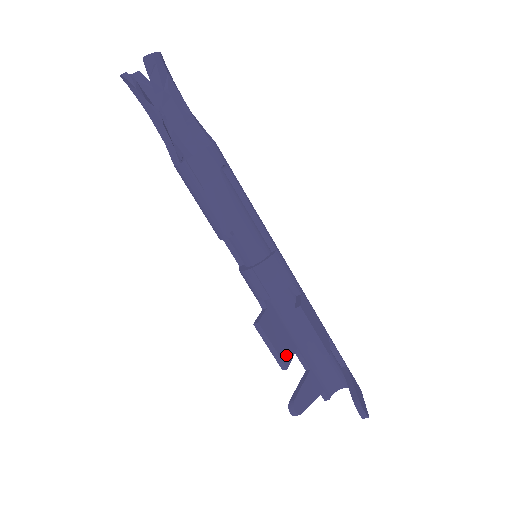
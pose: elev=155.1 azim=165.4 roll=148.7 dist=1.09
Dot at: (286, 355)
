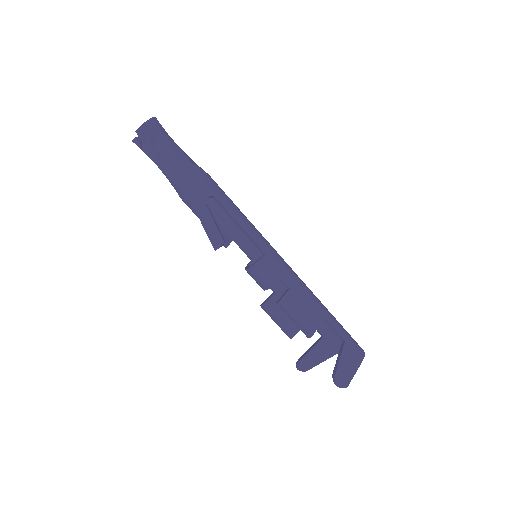
Dot at: (293, 328)
